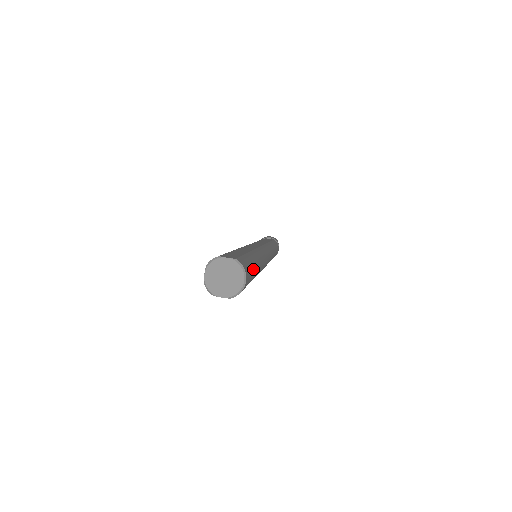
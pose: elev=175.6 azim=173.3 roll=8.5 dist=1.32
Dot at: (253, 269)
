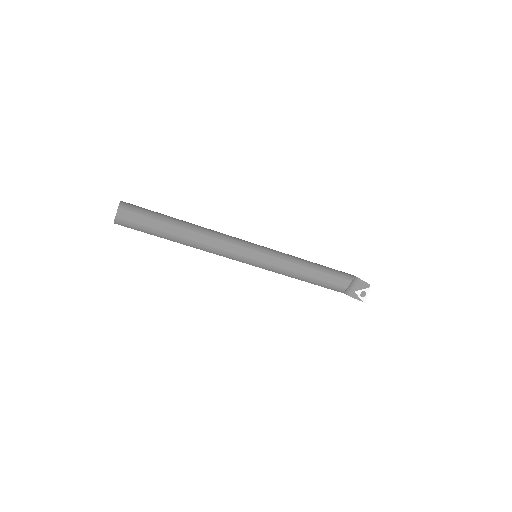
Dot at: occluded
